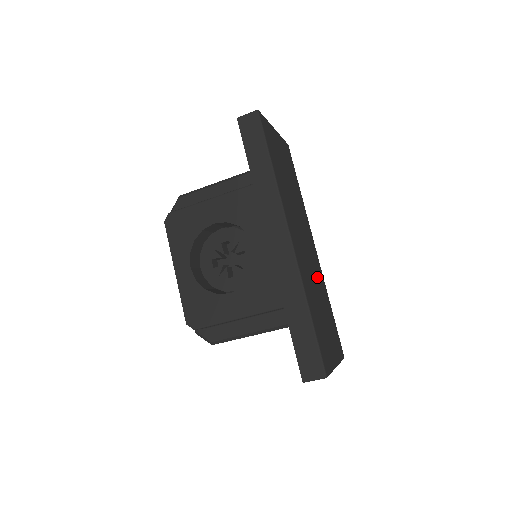
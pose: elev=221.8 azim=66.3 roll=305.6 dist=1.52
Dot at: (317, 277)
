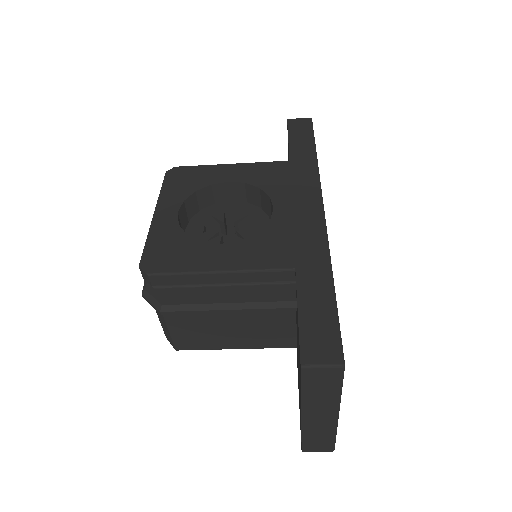
Dot at: occluded
